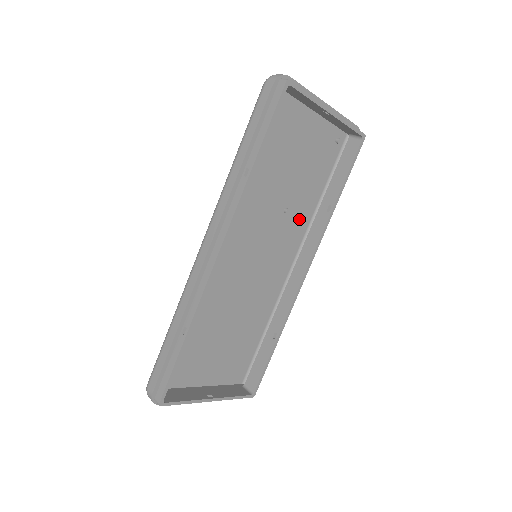
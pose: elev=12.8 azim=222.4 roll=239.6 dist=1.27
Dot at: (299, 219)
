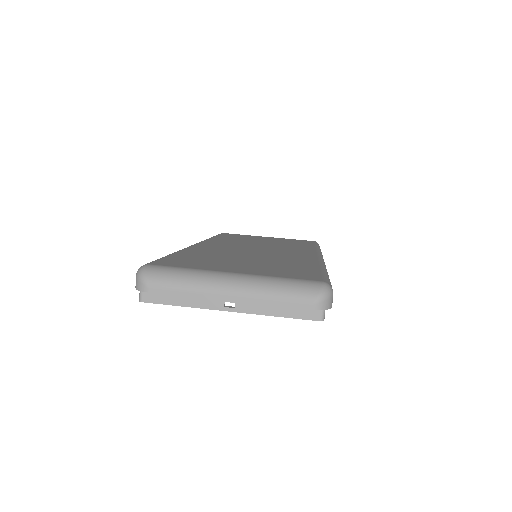
Dot at: occluded
